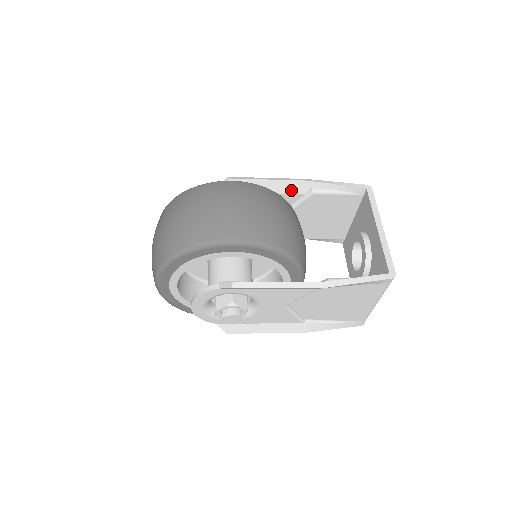
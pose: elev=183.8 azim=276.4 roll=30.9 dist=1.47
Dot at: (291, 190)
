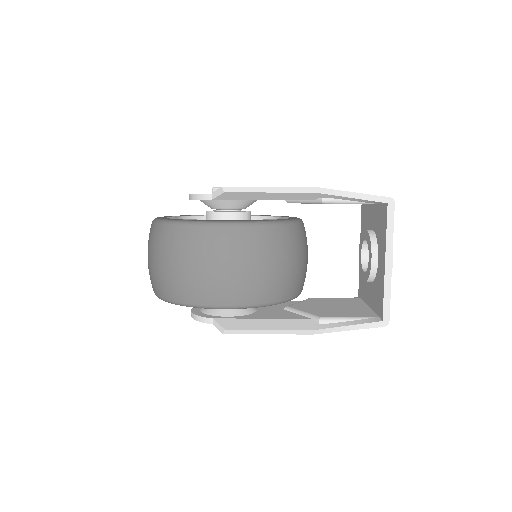
Dot at: (297, 198)
